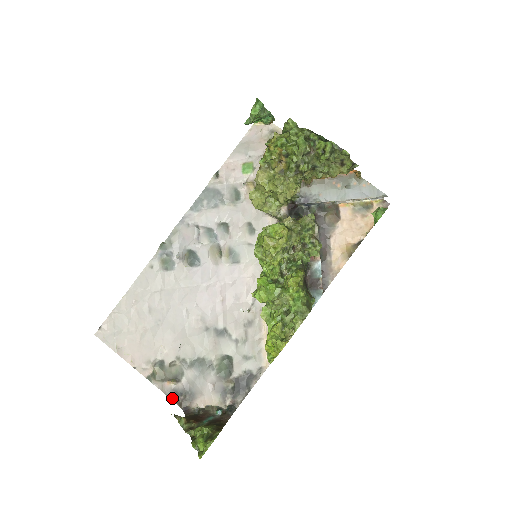
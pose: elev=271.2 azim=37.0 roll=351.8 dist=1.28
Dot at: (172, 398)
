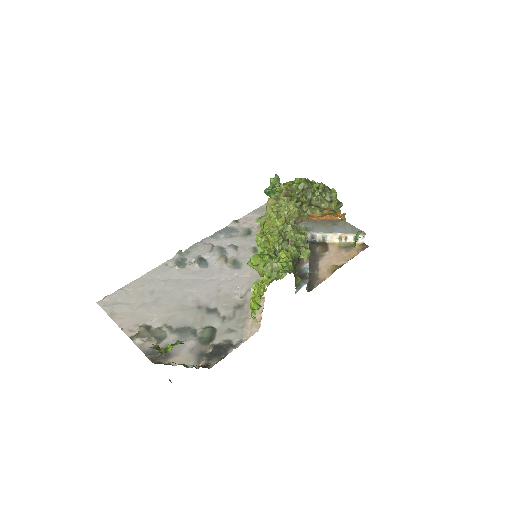
Dot at: (147, 355)
